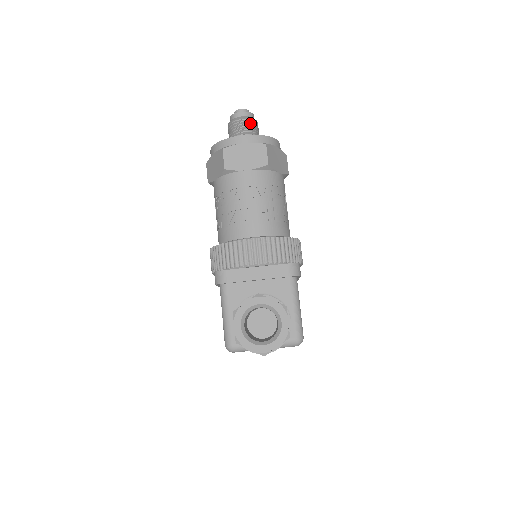
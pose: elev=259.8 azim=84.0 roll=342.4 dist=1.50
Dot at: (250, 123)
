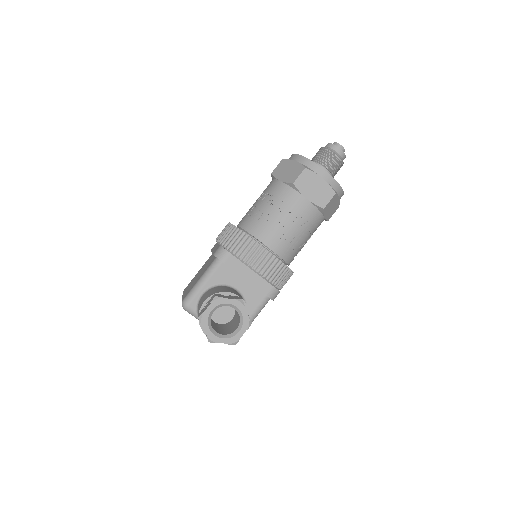
Dot at: (338, 163)
